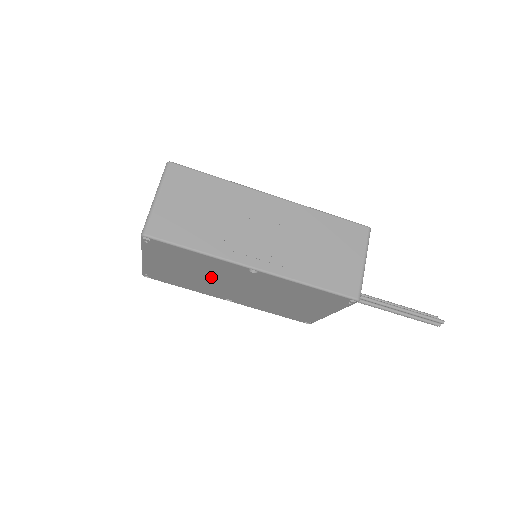
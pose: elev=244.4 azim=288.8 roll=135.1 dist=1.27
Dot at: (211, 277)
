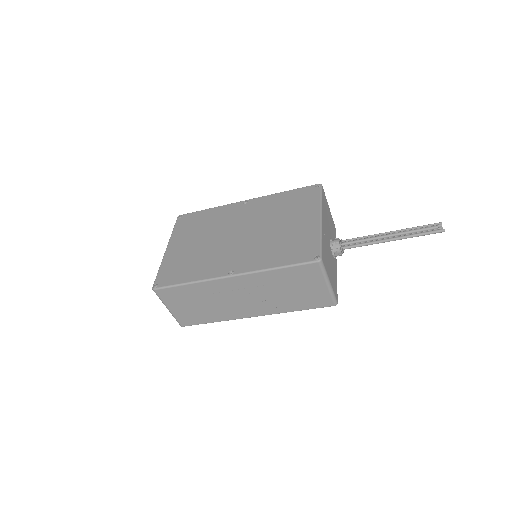
Dot at: occluded
